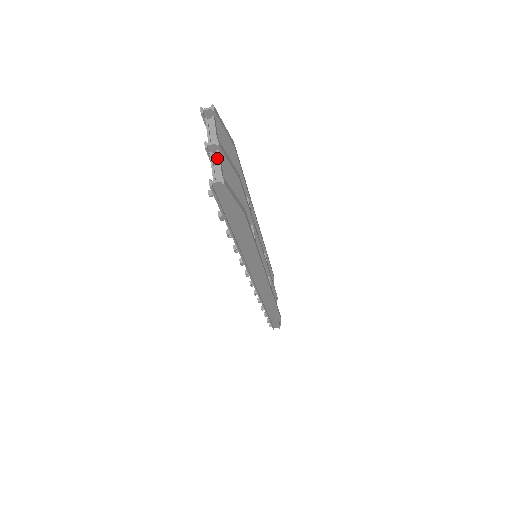
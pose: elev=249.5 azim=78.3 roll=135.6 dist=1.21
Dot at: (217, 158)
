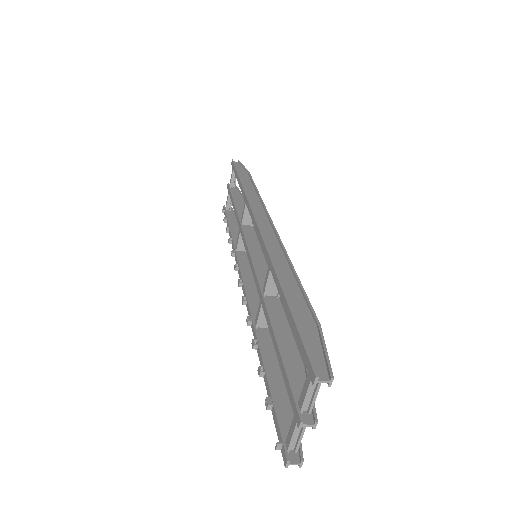
Dot at: occluded
